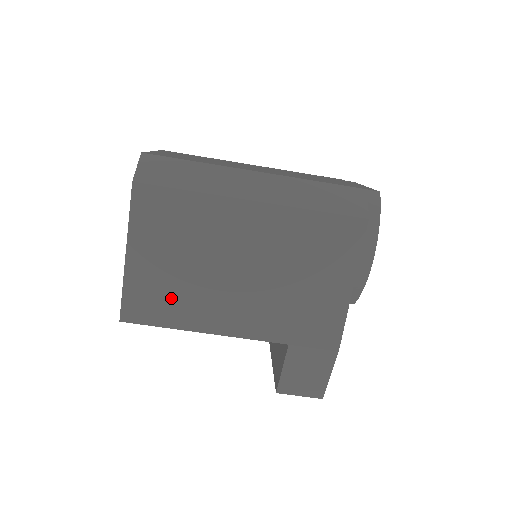
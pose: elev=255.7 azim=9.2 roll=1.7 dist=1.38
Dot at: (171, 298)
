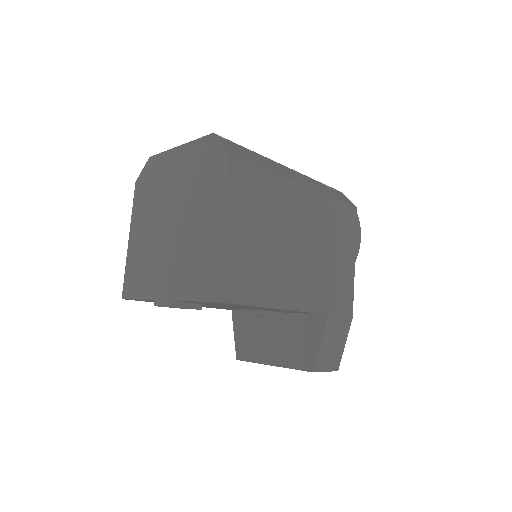
Dot at: (256, 273)
